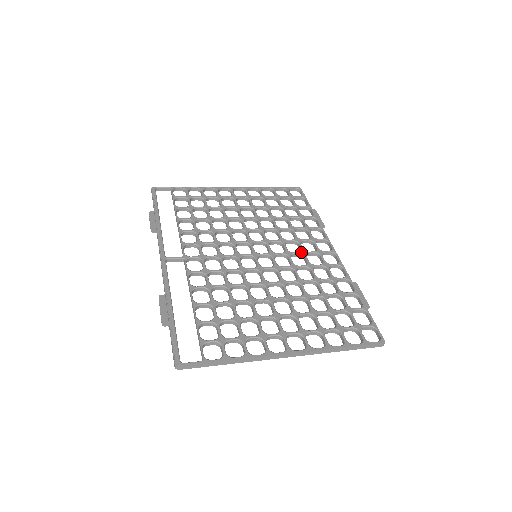
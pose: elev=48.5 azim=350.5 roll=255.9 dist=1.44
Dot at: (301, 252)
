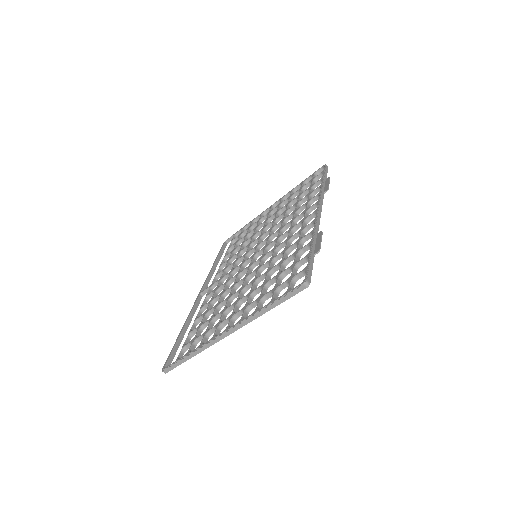
Dot at: (288, 230)
